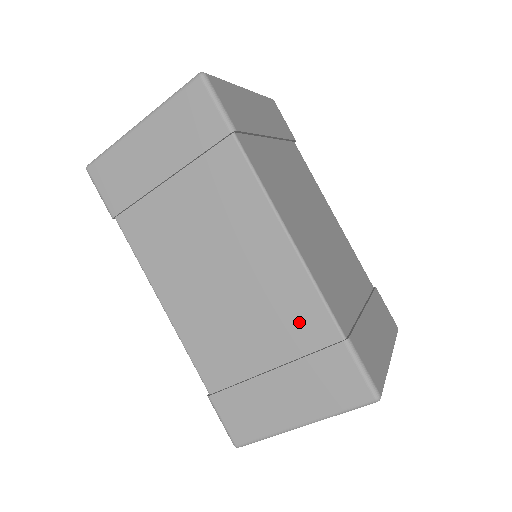
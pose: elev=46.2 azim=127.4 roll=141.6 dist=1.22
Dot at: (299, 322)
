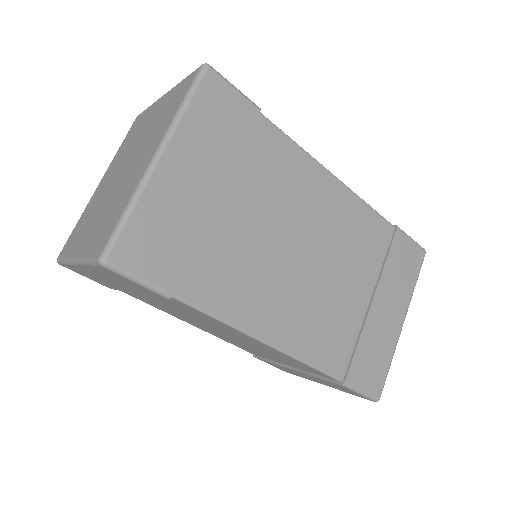
Dot at: (301, 366)
